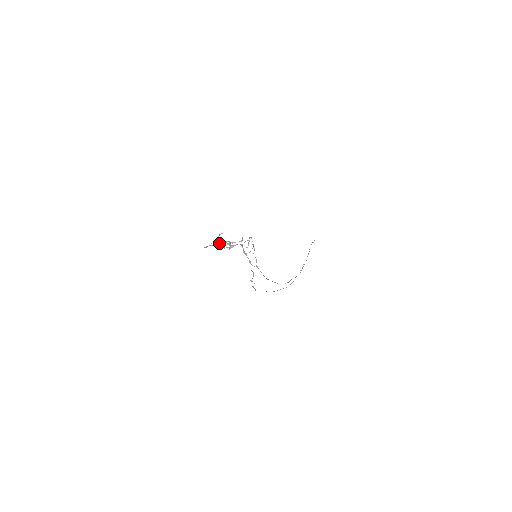
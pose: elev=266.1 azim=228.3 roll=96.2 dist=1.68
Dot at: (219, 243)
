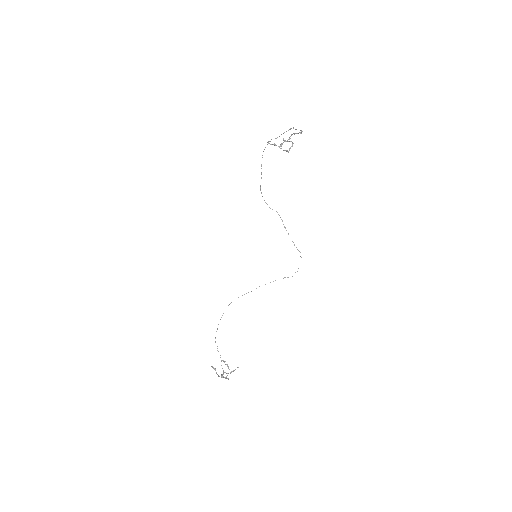
Dot at: (223, 361)
